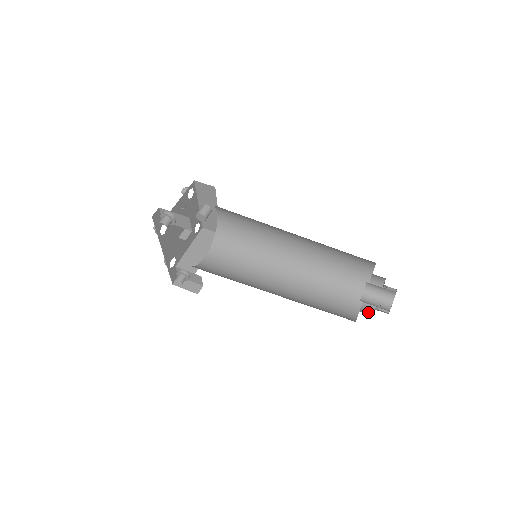
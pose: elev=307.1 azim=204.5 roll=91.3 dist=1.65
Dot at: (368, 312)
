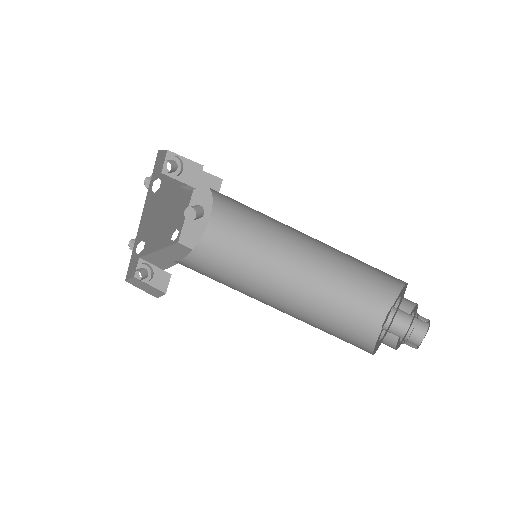
Dot at: occluded
